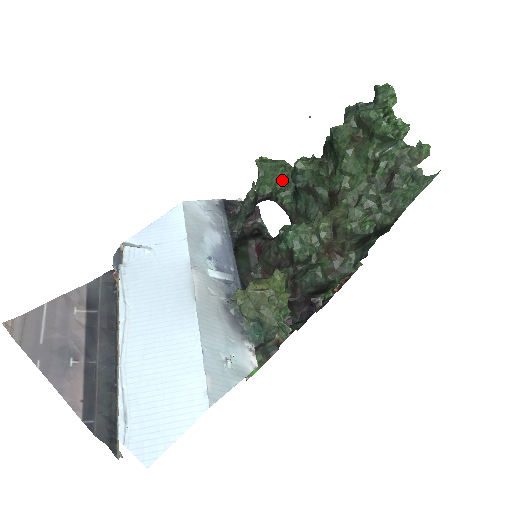
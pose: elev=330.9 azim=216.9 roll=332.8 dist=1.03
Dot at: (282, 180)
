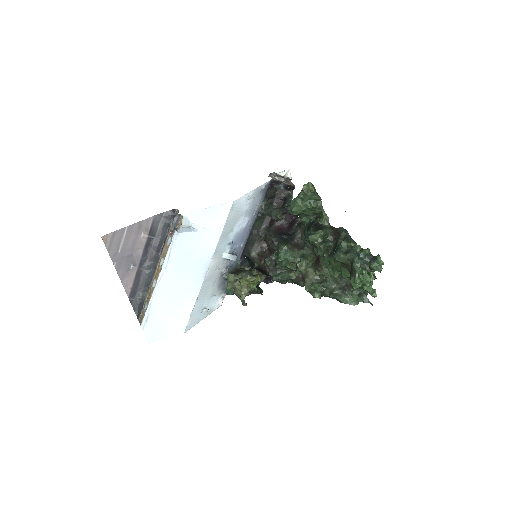
Dot at: (309, 211)
